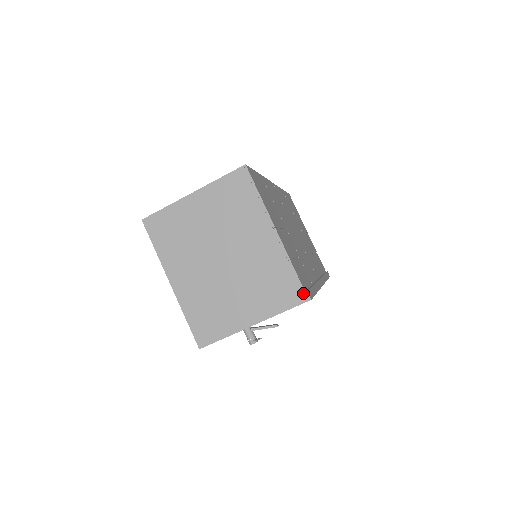
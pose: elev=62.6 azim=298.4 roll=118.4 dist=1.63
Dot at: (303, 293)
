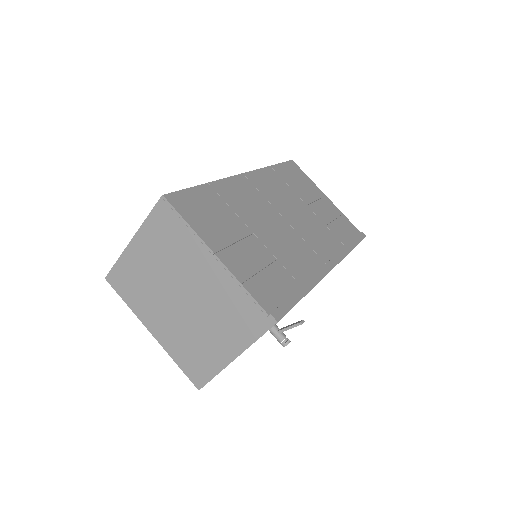
Dot at: (267, 317)
